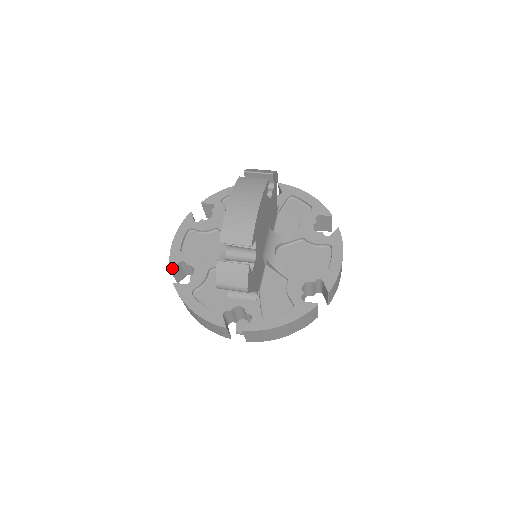
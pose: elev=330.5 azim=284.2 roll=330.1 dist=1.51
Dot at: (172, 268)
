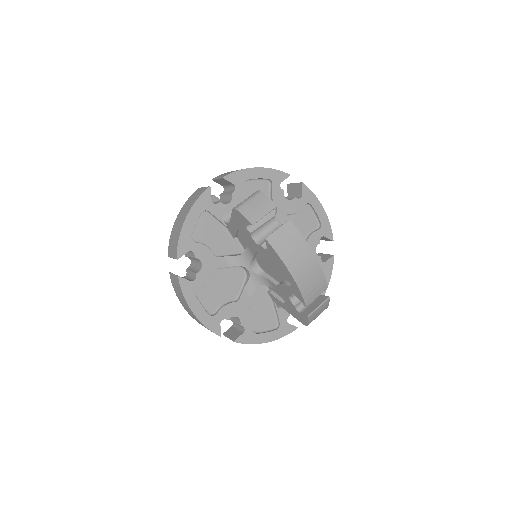
Dot at: (220, 334)
